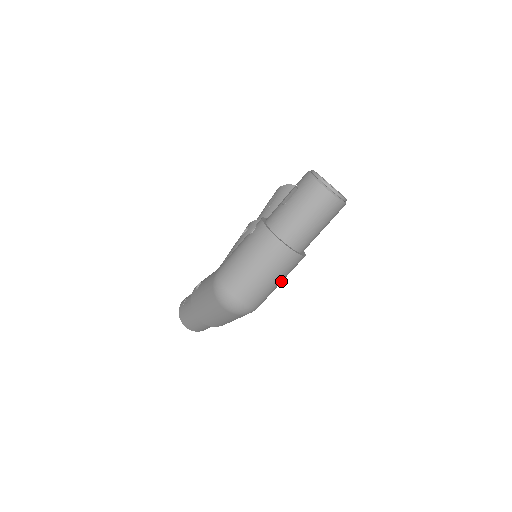
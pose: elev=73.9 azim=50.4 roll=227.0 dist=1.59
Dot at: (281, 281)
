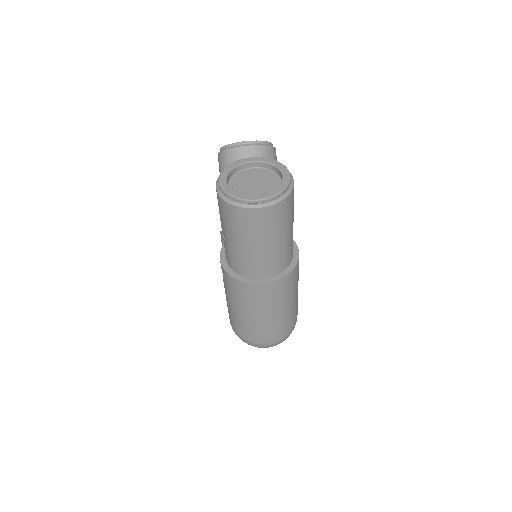
Dot at: (296, 293)
